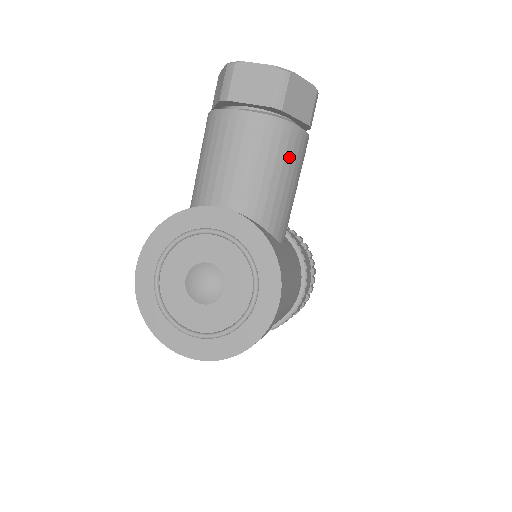
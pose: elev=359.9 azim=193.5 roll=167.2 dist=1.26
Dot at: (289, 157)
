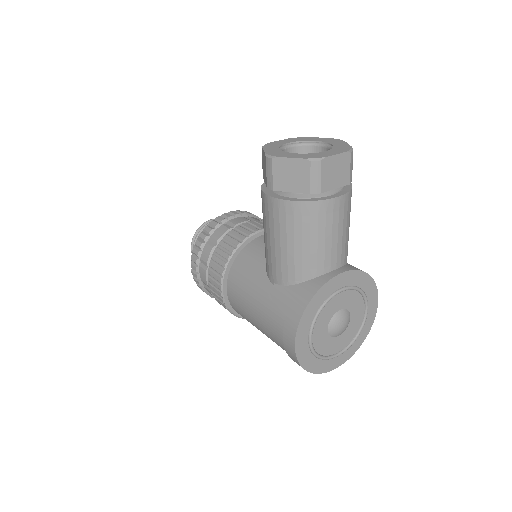
Dot at: occluded
